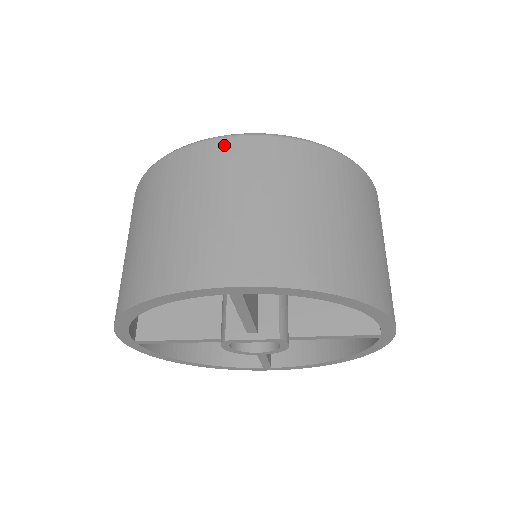
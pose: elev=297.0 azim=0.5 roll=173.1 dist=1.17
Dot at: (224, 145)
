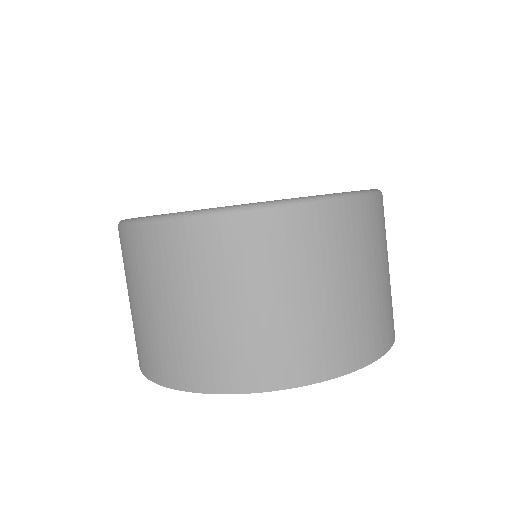
Dot at: (363, 208)
